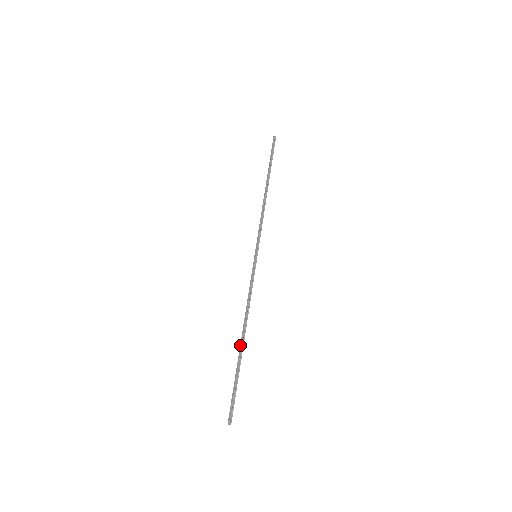
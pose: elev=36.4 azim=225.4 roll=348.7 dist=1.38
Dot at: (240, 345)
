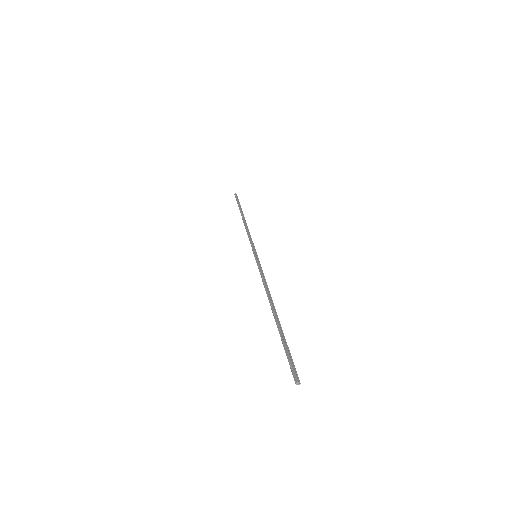
Dot at: (274, 316)
